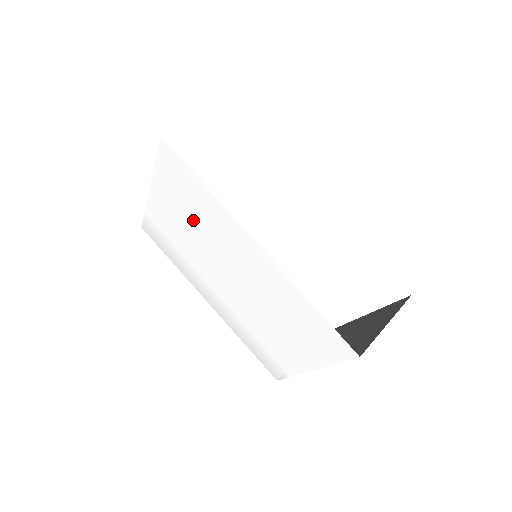
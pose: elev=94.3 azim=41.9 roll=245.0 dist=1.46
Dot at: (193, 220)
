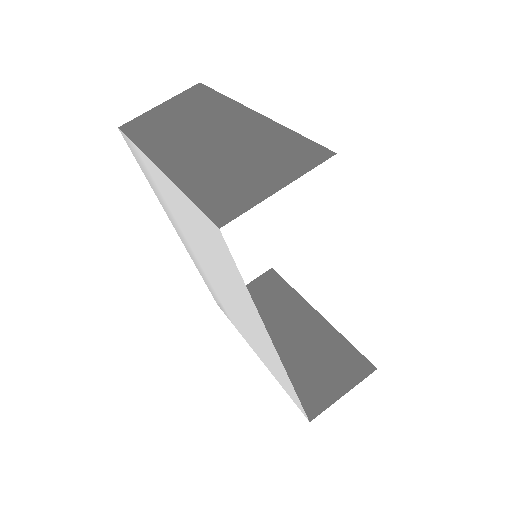
Dot at: (208, 248)
